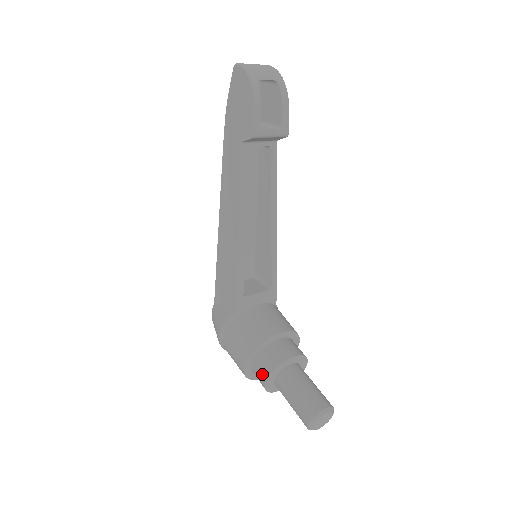
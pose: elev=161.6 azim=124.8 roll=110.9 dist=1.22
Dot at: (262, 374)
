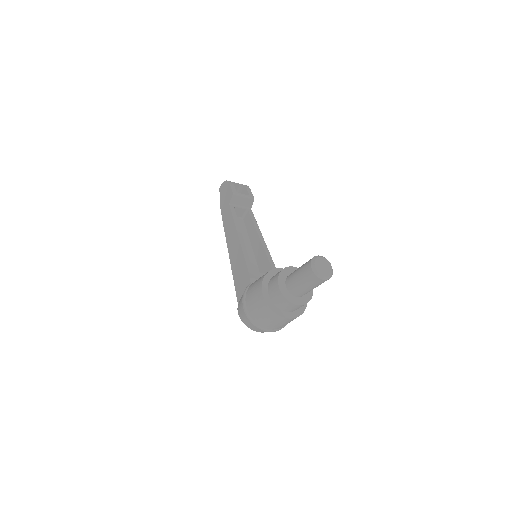
Dot at: (274, 282)
